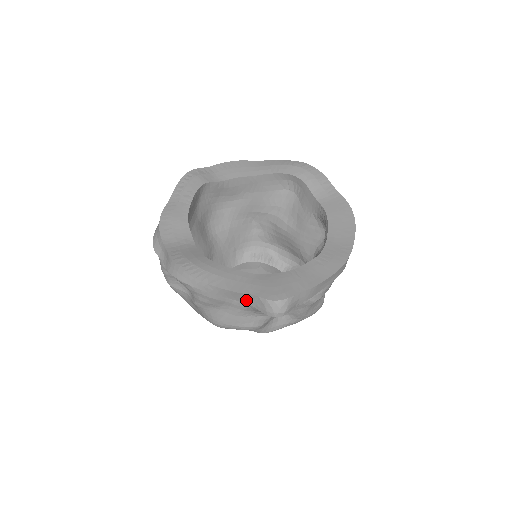
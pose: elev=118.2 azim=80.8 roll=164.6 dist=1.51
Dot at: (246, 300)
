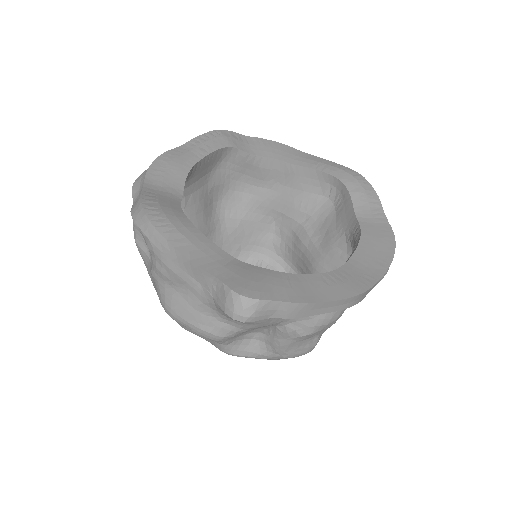
Dot at: (208, 284)
